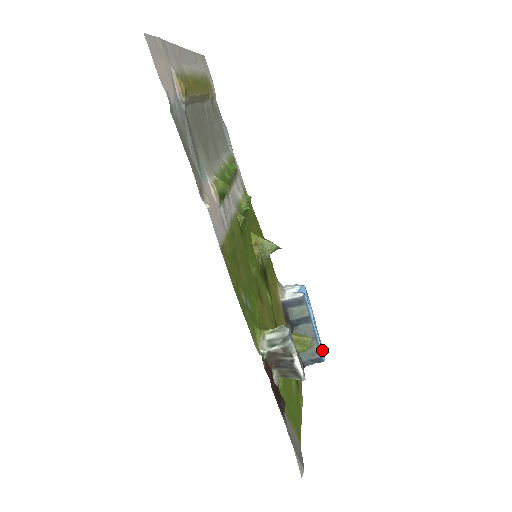
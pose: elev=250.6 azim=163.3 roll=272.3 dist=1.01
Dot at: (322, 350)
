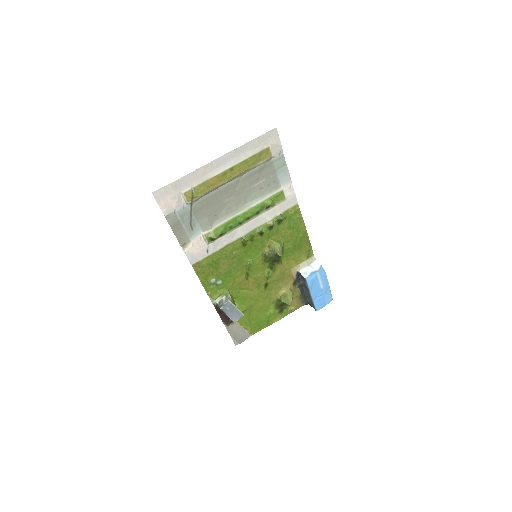
Dot at: (316, 306)
